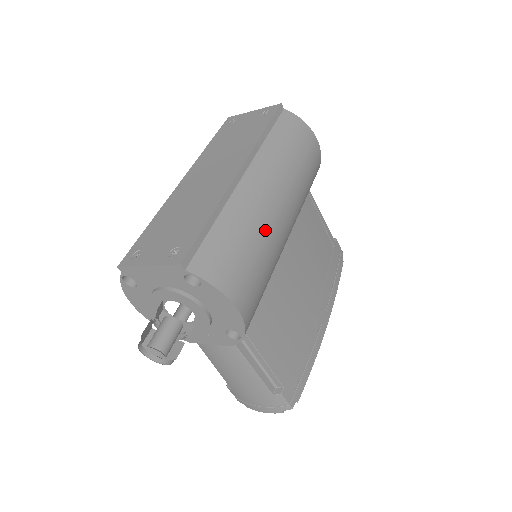
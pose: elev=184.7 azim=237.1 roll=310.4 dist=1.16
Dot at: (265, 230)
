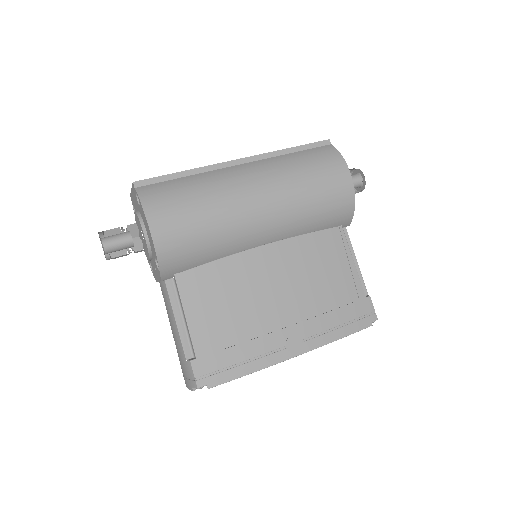
Dot at: (222, 199)
